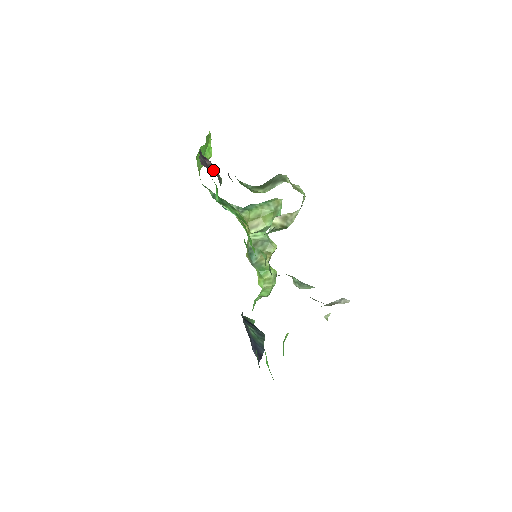
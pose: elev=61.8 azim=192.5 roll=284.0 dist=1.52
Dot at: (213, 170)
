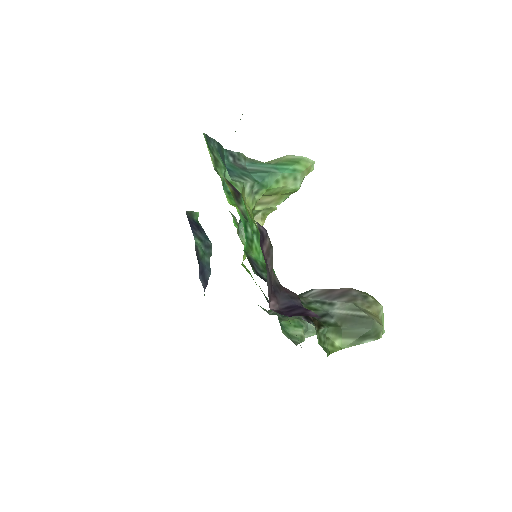
Dot at: (272, 269)
